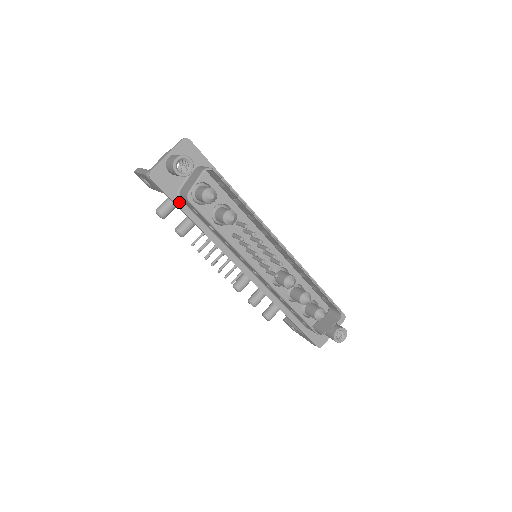
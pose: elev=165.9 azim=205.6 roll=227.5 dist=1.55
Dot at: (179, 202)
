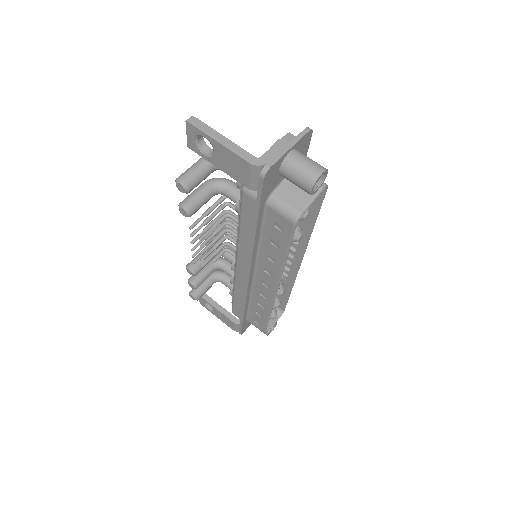
Dot at: (262, 207)
